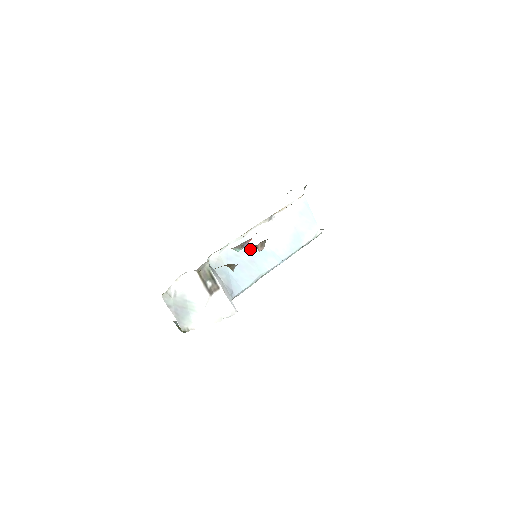
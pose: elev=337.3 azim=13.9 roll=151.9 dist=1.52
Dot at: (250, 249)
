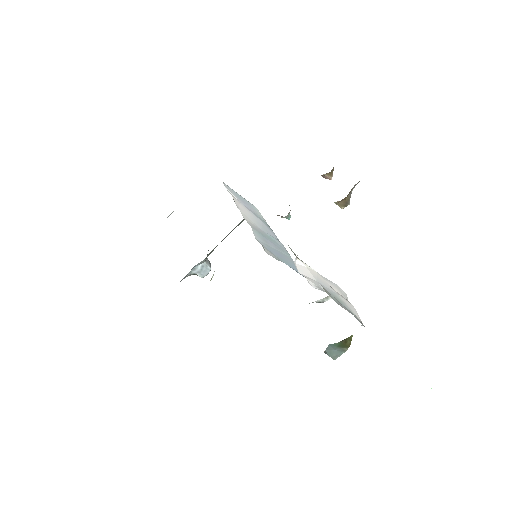
Dot at: (264, 236)
